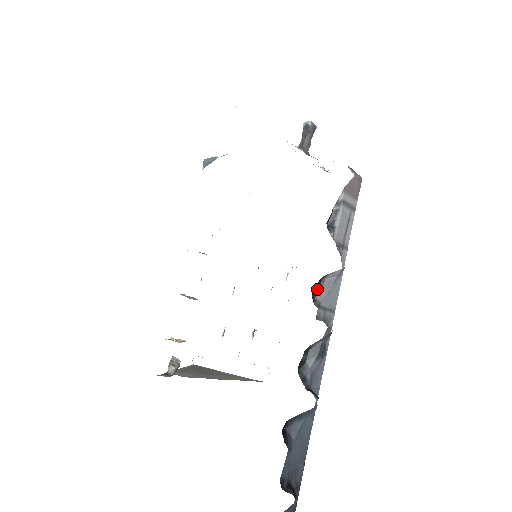
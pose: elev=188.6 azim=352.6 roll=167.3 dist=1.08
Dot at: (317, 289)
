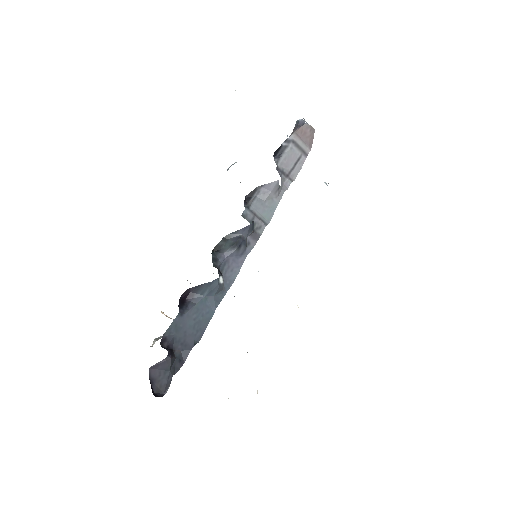
Dot at: (251, 197)
